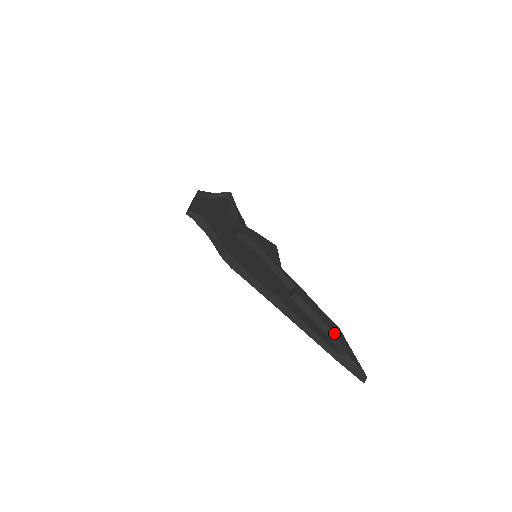
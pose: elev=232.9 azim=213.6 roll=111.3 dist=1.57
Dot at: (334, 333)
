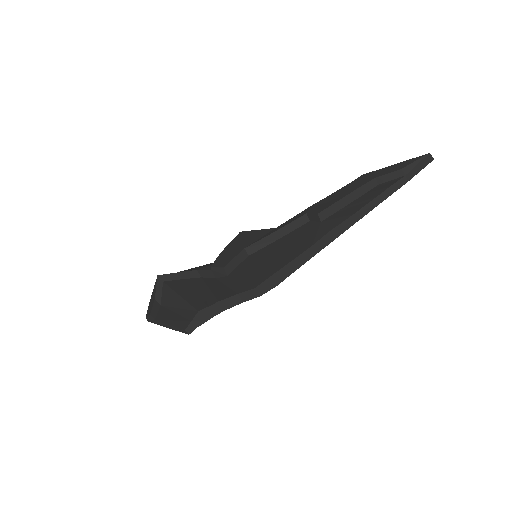
Dot at: (372, 179)
